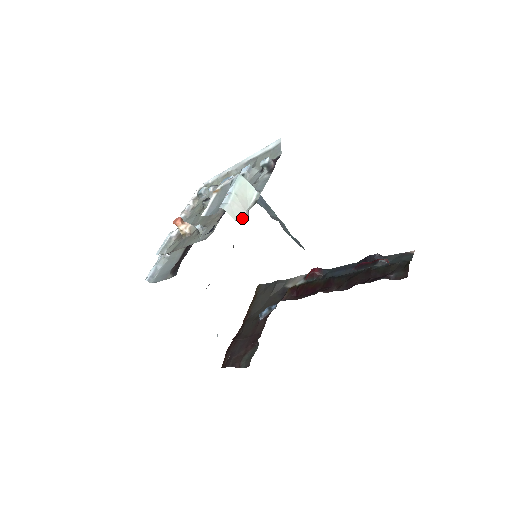
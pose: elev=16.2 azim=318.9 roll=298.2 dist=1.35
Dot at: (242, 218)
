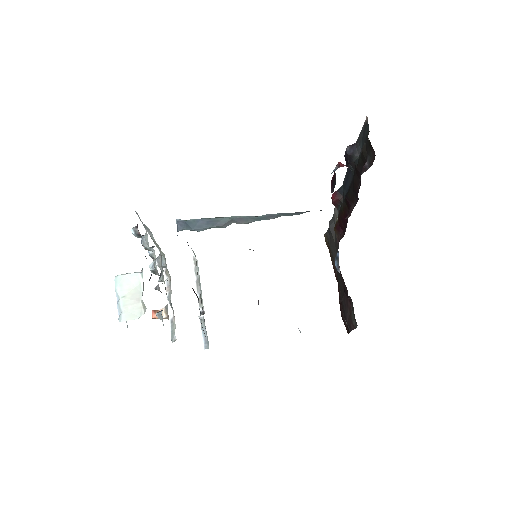
Dot at: (142, 310)
